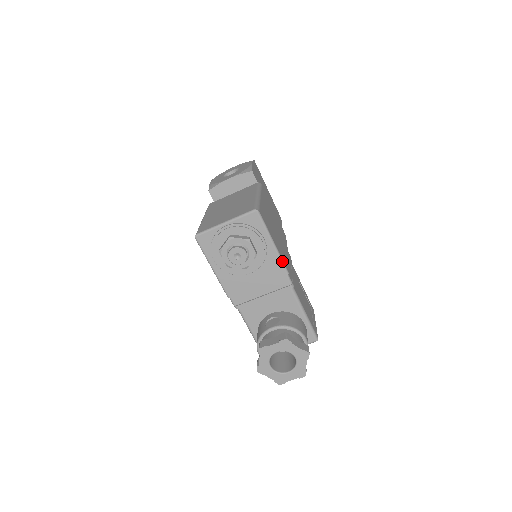
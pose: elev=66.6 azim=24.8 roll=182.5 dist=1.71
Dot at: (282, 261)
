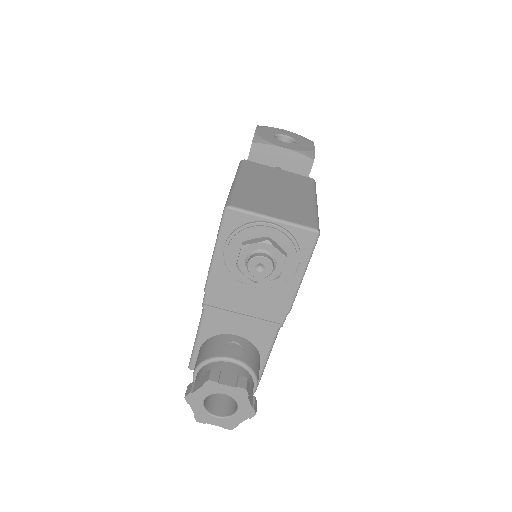
Dot at: (295, 297)
